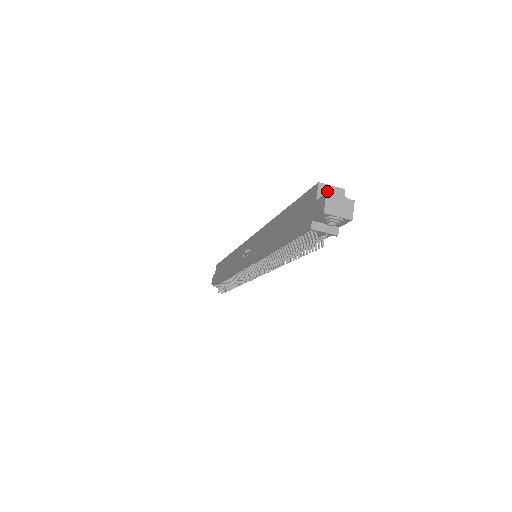
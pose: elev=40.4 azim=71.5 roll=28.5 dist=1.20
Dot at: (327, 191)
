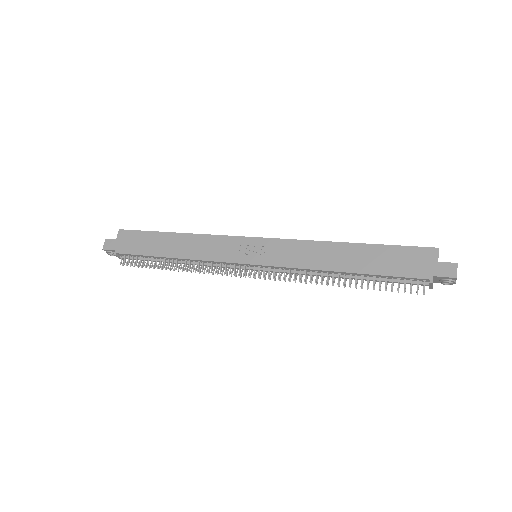
Dot at: occluded
